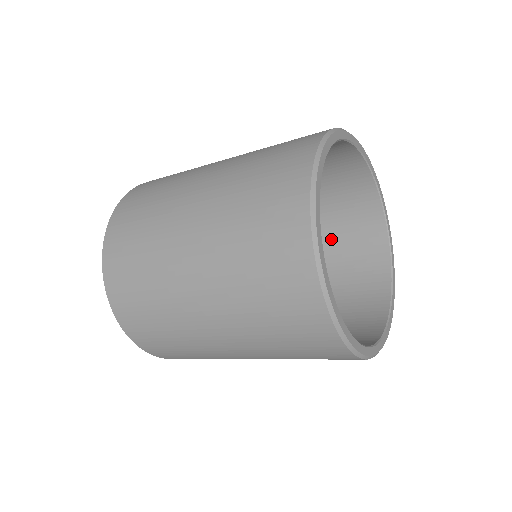
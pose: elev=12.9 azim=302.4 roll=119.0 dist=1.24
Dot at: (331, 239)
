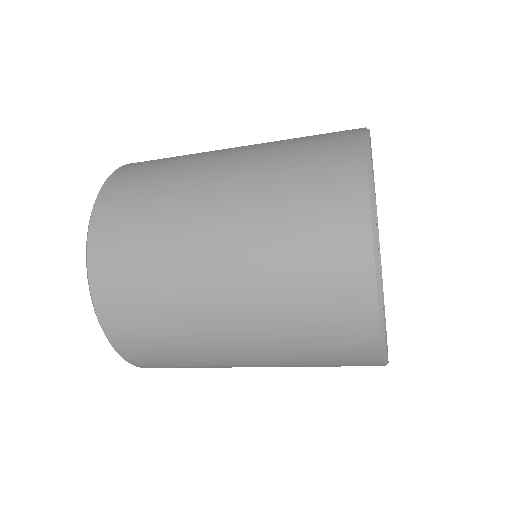
Dot at: occluded
